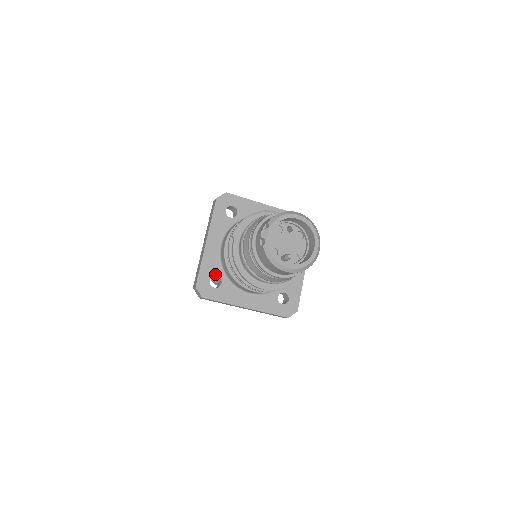
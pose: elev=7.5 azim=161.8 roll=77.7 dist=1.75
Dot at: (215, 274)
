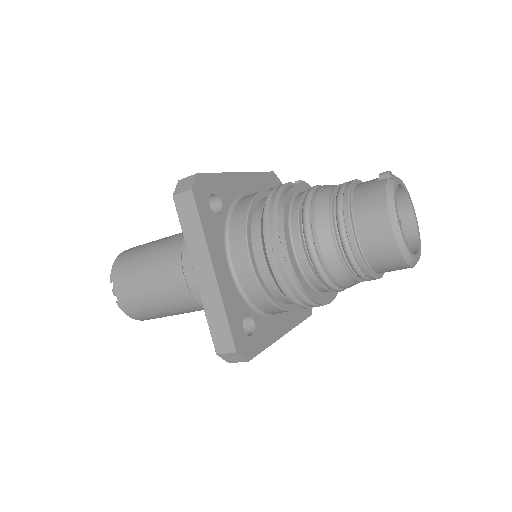
Dot at: (222, 199)
